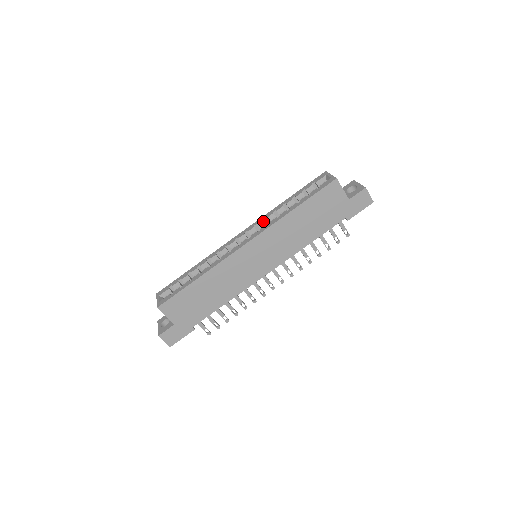
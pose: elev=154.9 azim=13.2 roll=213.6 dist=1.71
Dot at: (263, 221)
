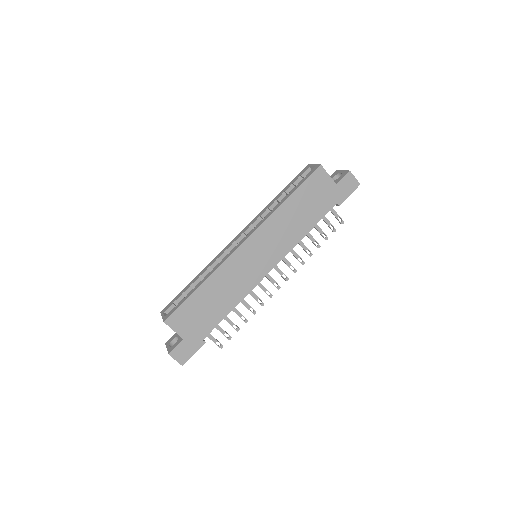
Dot at: (257, 220)
